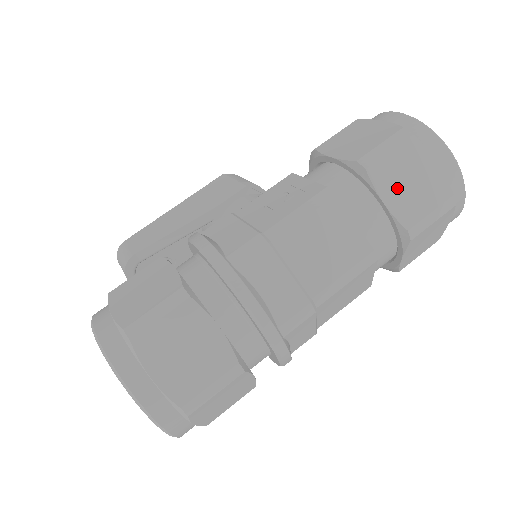
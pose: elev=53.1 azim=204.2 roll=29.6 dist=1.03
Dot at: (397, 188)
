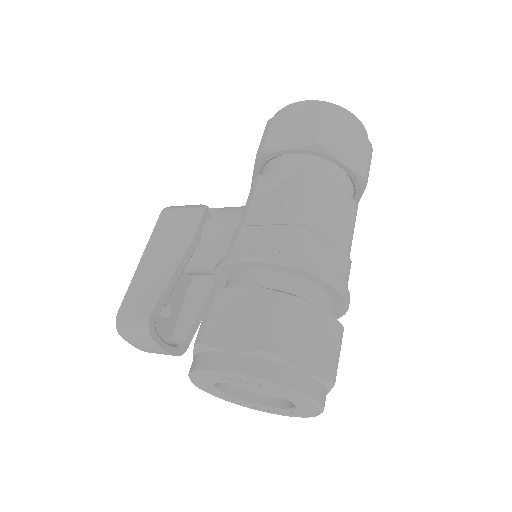
Dot at: (346, 152)
